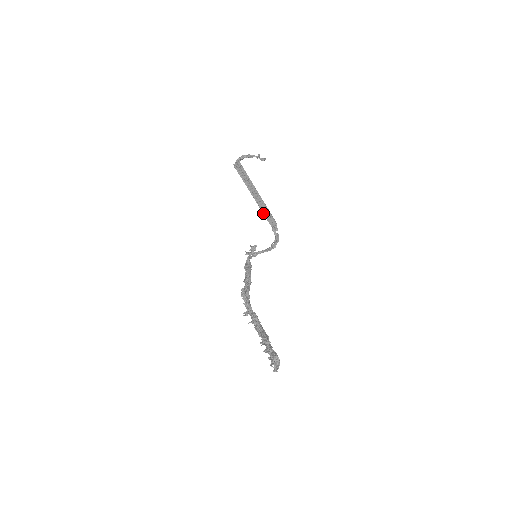
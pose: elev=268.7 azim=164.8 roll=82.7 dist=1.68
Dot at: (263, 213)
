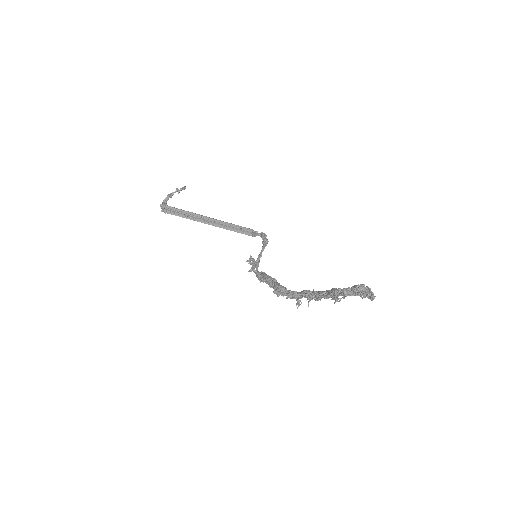
Dot at: occluded
